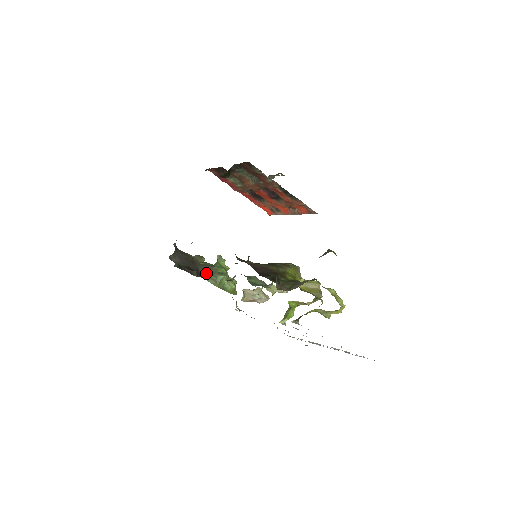
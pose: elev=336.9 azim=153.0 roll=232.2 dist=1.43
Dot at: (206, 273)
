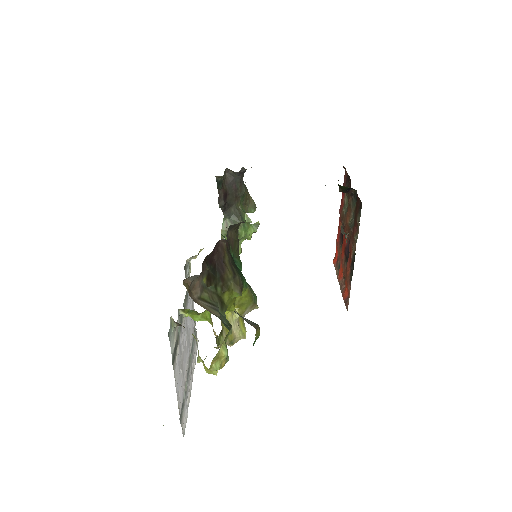
Dot at: (231, 216)
